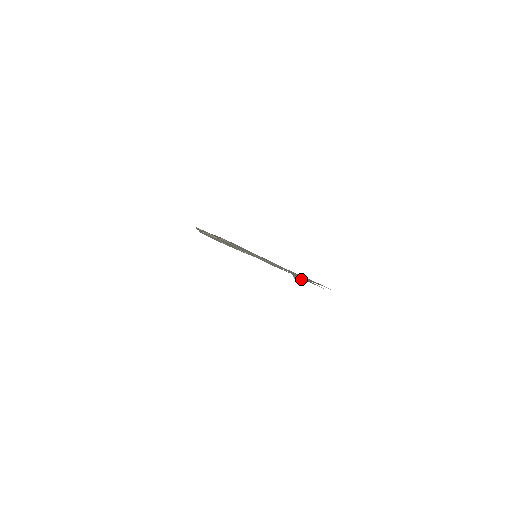
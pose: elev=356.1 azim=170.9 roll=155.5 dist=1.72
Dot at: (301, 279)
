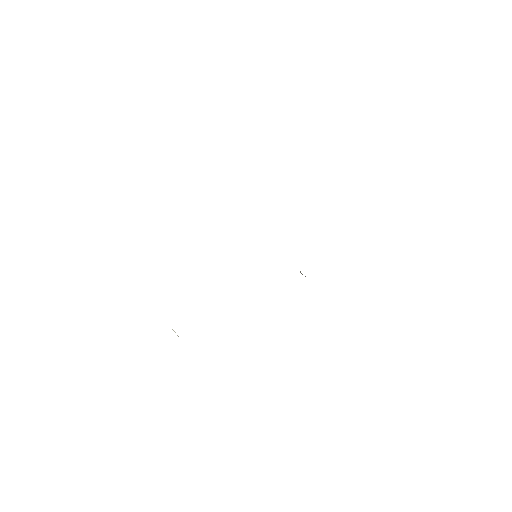
Dot at: occluded
